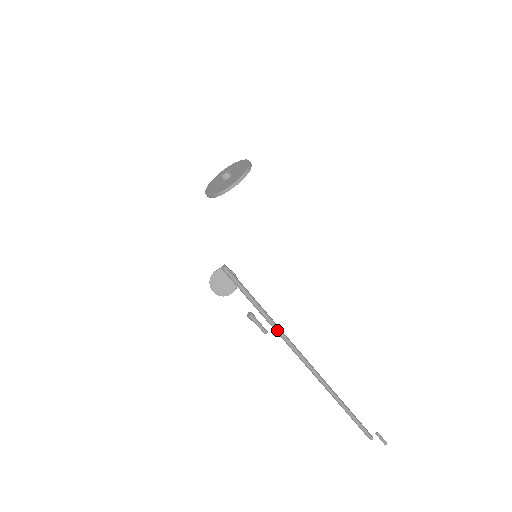
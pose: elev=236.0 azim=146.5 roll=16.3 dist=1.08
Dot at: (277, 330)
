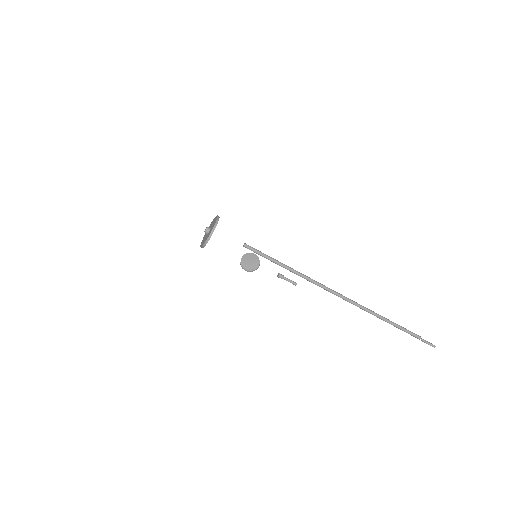
Dot at: (300, 274)
